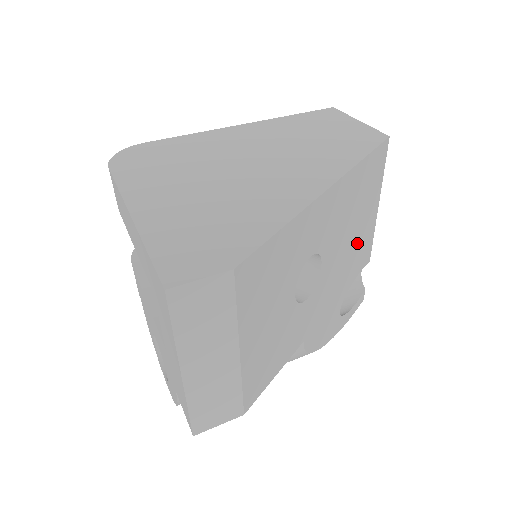
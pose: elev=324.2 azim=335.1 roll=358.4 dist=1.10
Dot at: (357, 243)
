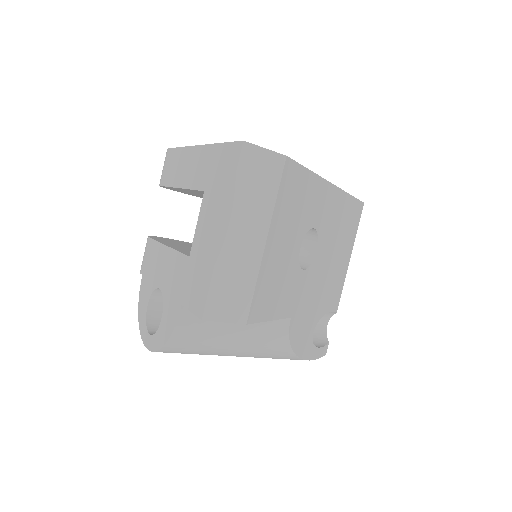
Dot at: (335, 273)
